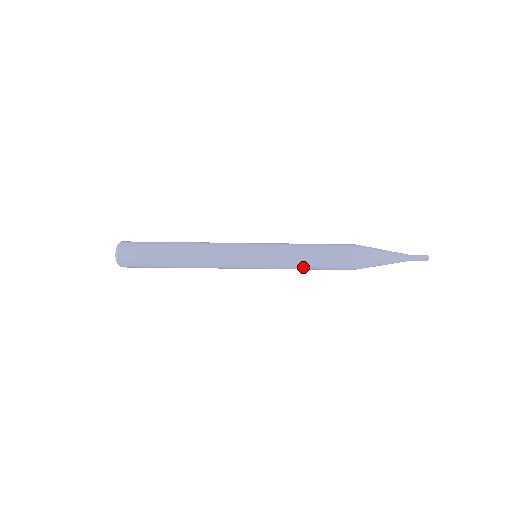
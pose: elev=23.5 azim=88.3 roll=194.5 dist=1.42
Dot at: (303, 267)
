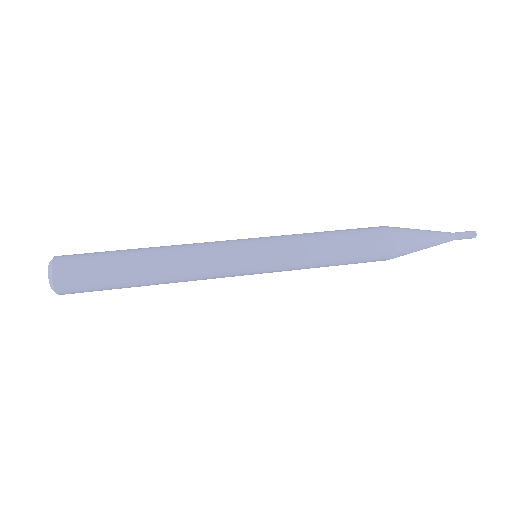
Dot at: (323, 263)
